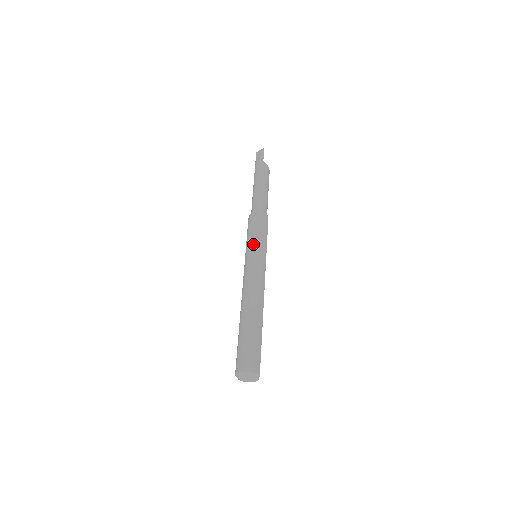
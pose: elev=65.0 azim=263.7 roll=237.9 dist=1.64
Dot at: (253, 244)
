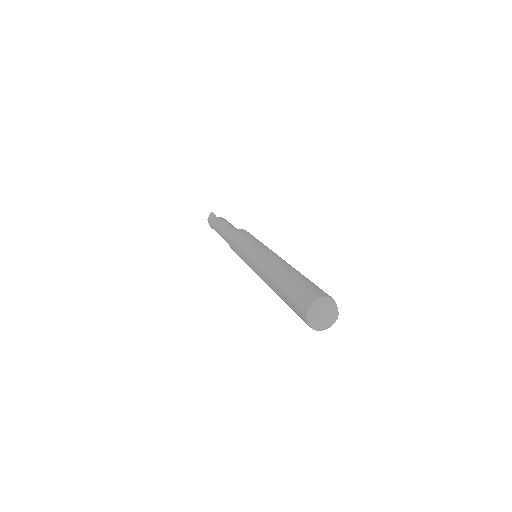
Dot at: (245, 244)
